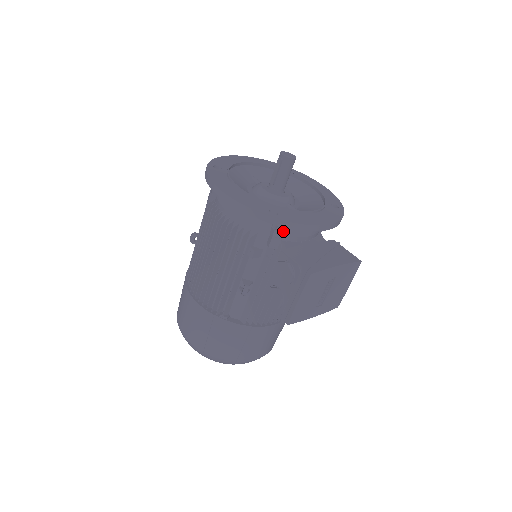
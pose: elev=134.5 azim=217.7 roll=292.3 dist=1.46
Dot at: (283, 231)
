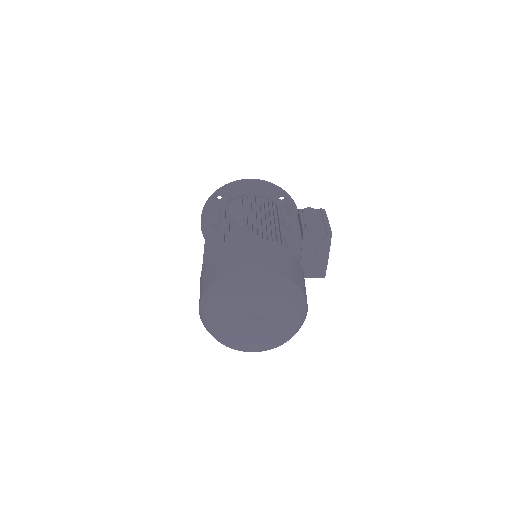
Dot at: occluded
